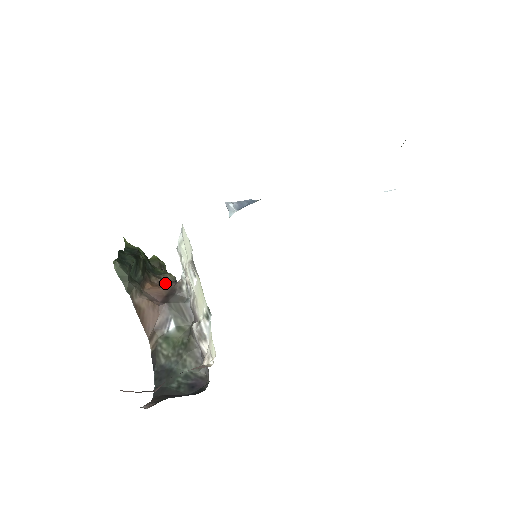
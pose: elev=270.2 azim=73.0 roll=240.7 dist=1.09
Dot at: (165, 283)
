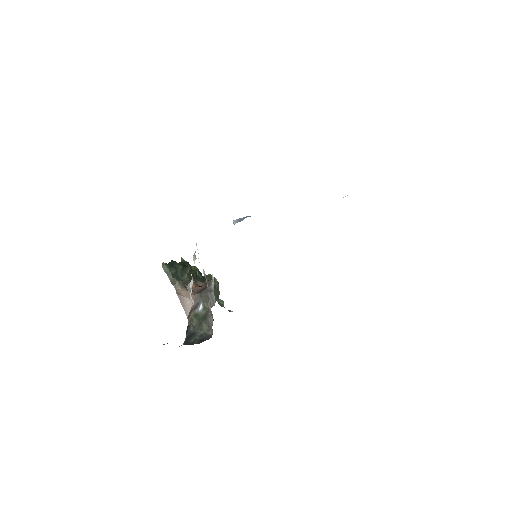
Dot at: occluded
